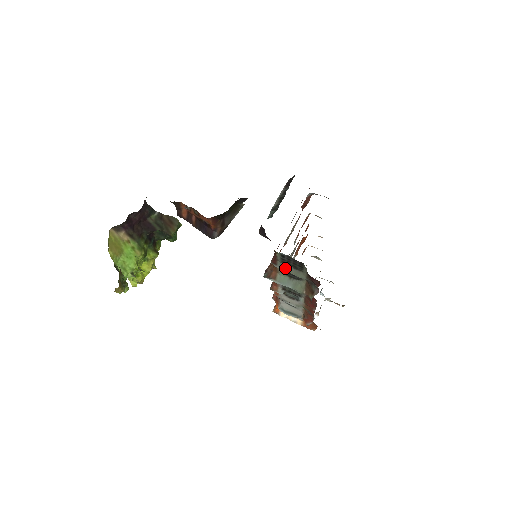
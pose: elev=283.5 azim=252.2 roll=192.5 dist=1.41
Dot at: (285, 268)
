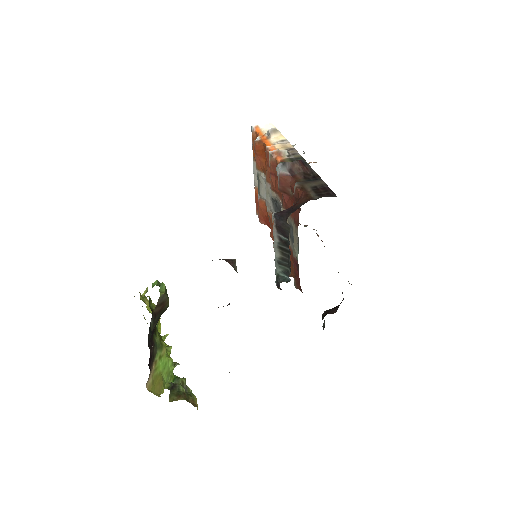
Dot at: occluded
